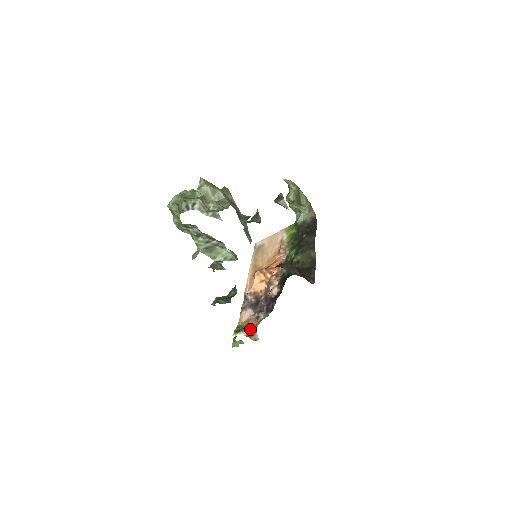
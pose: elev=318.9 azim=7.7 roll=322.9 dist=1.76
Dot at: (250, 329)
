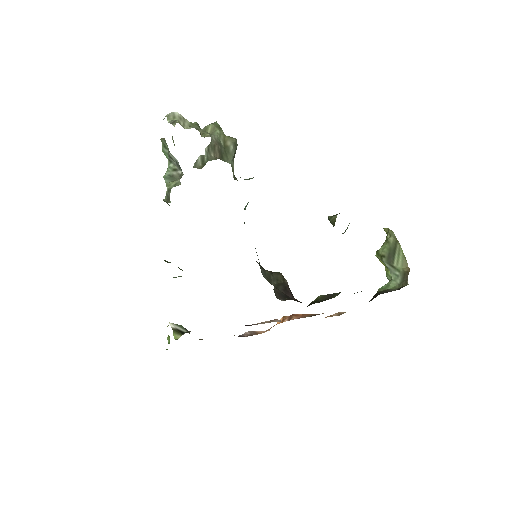
Dot at: occluded
